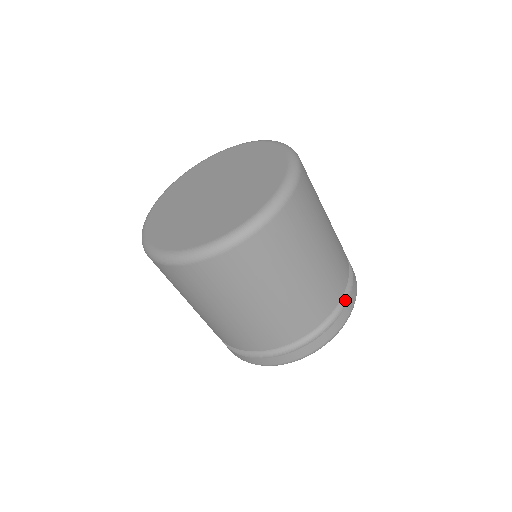
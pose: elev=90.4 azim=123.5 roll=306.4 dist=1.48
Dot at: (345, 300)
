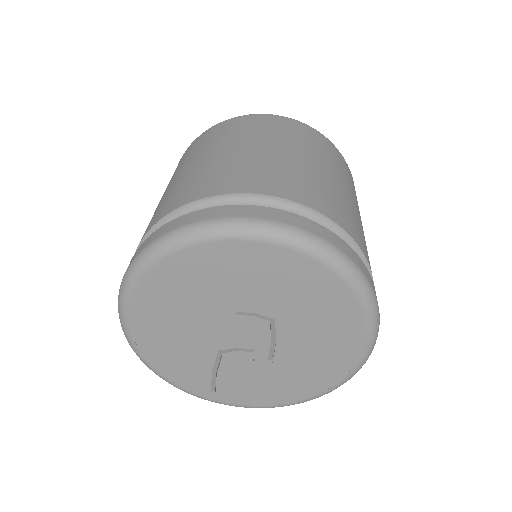
Dot at: occluded
